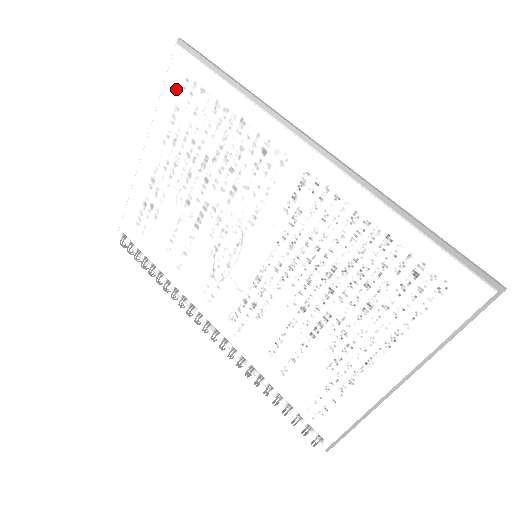
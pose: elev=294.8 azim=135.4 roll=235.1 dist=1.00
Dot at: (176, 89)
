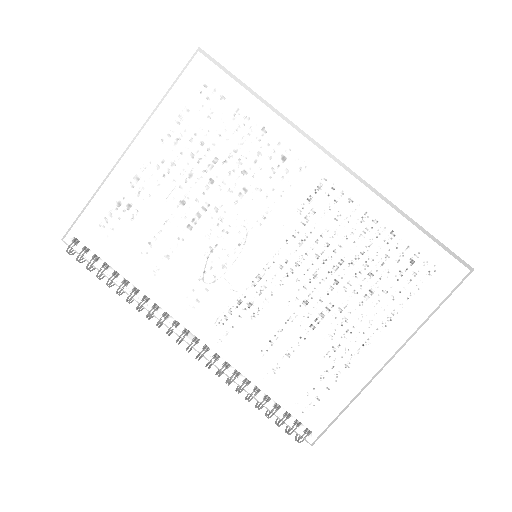
Dot at: (189, 92)
